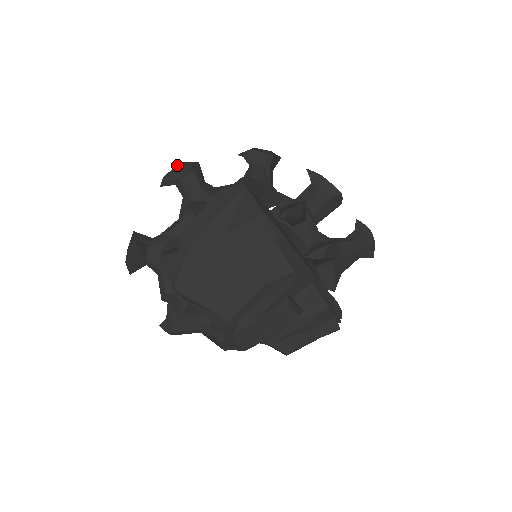
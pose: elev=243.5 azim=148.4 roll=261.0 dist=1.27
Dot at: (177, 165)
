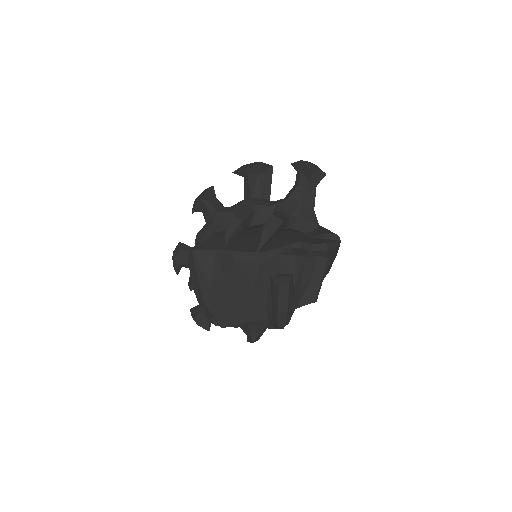
Dot at: occluded
